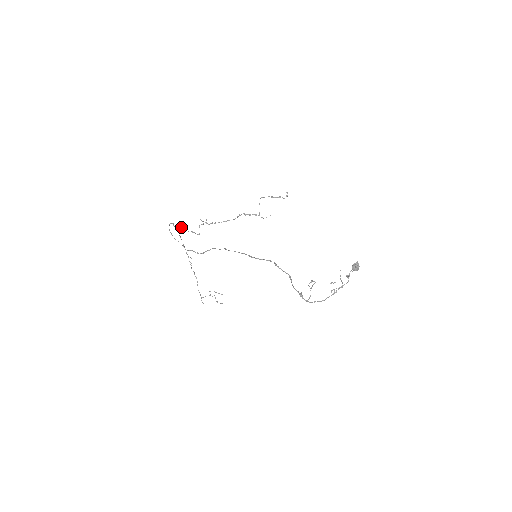
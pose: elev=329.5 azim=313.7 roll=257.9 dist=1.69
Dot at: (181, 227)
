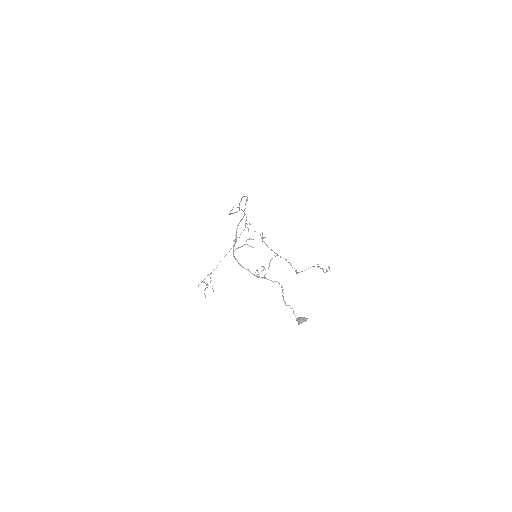
Dot at: occluded
